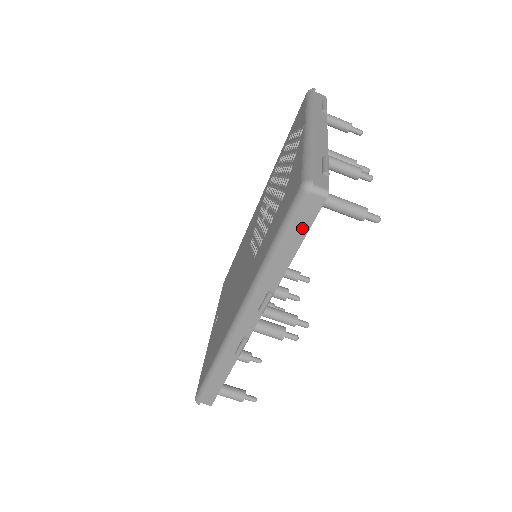
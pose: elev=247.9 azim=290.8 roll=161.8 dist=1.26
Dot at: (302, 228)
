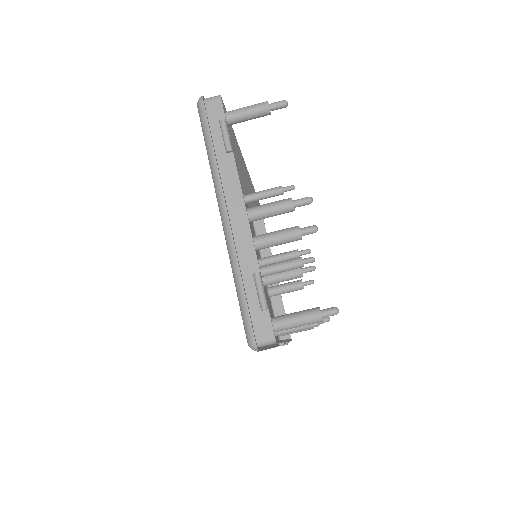
Dot at: (272, 344)
